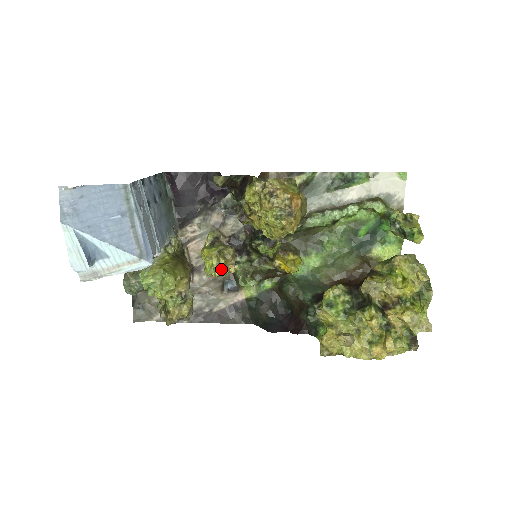
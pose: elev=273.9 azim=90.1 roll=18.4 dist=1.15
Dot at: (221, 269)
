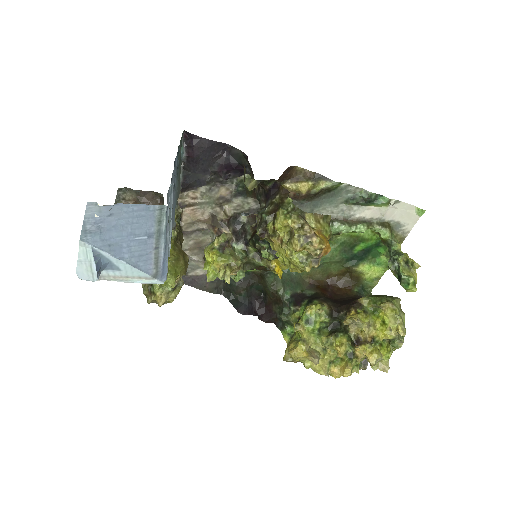
Dot at: occluded
